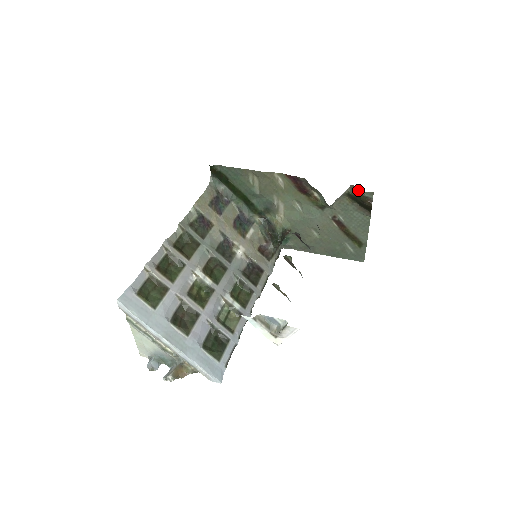
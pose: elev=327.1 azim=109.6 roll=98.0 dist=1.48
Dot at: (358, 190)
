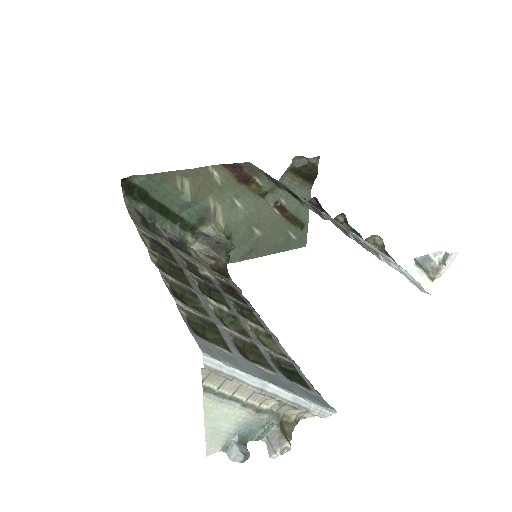
Dot at: (303, 159)
